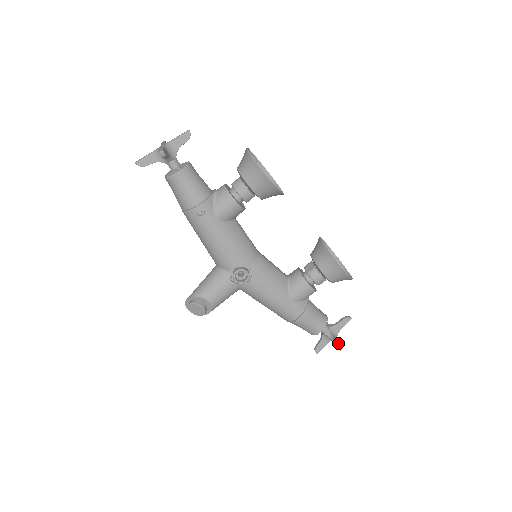
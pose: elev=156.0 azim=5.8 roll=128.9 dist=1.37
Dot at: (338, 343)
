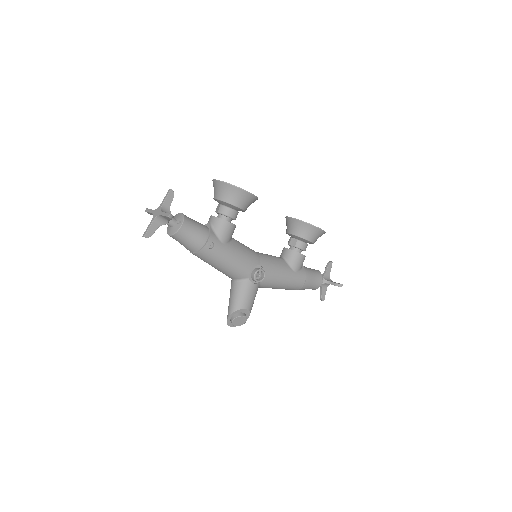
Dot at: (337, 283)
